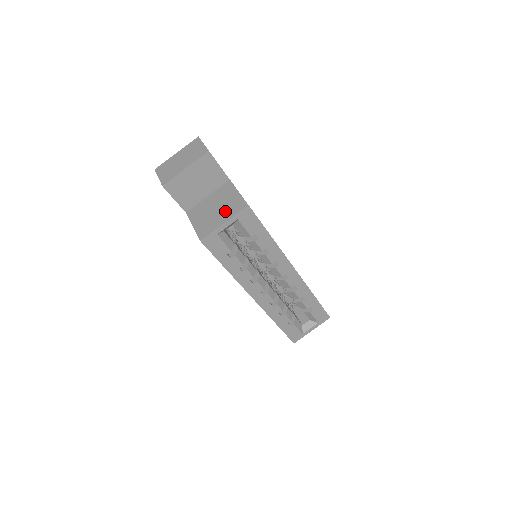
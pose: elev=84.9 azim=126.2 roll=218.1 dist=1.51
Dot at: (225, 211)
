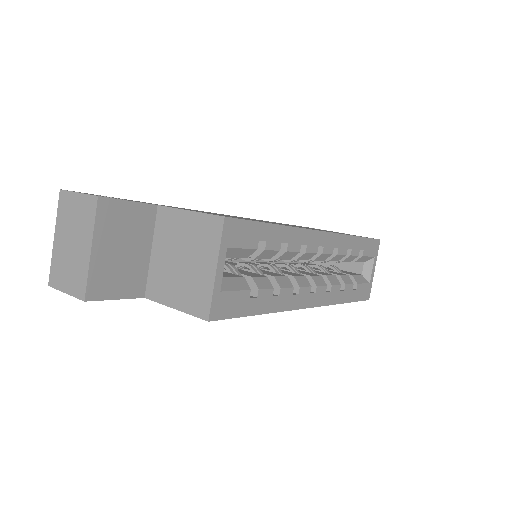
Dot at: (199, 252)
